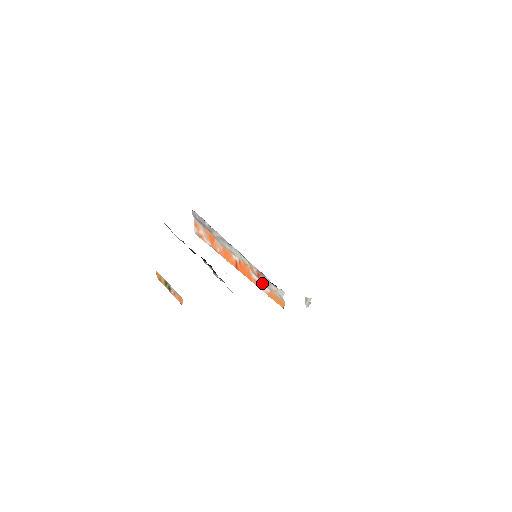
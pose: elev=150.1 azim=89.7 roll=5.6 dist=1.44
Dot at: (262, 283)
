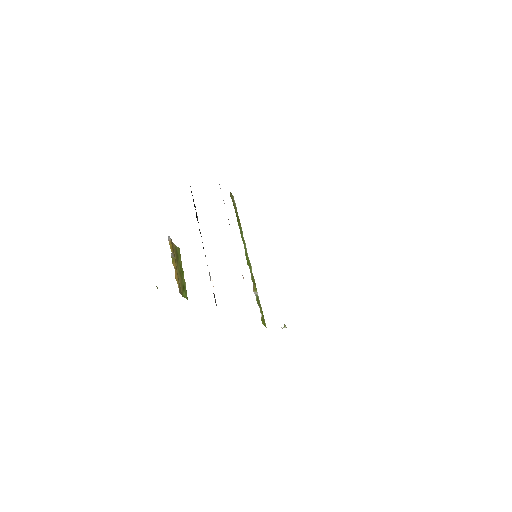
Dot at: occluded
